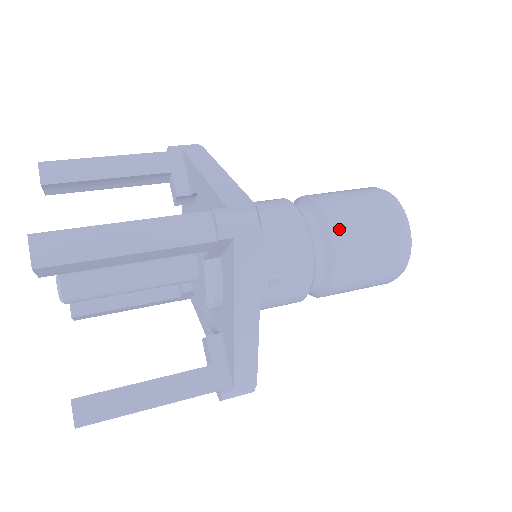
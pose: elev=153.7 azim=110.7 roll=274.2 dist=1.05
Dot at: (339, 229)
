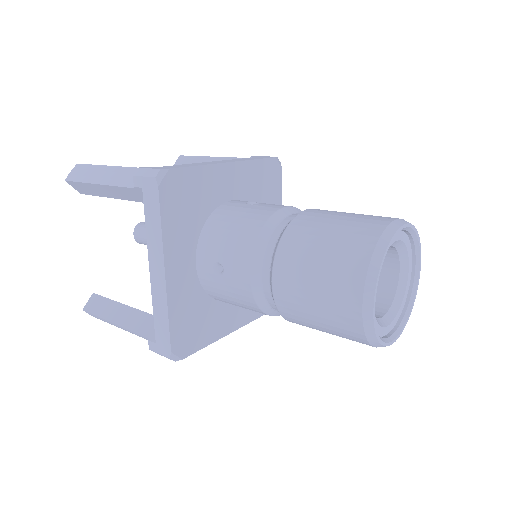
Dot at: (292, 236)
